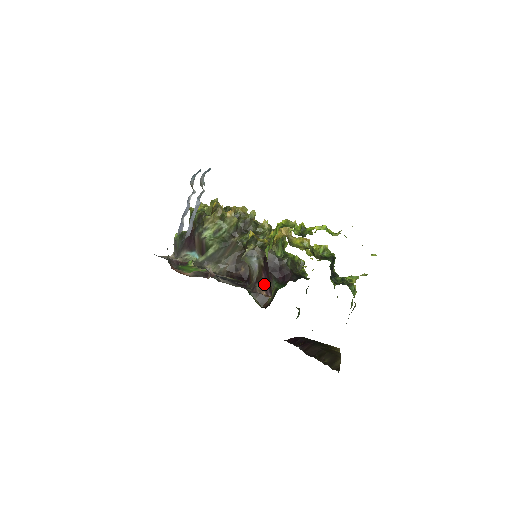
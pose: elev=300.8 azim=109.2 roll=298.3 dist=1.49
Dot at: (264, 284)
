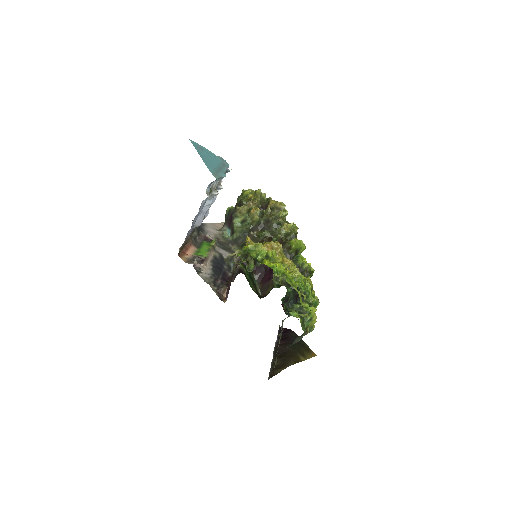
Dot at: (228, 288)
